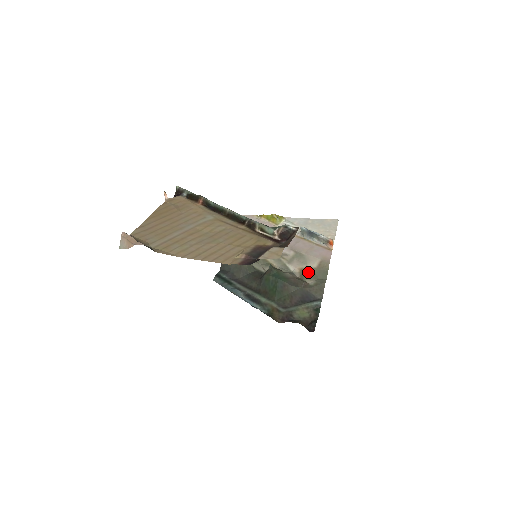
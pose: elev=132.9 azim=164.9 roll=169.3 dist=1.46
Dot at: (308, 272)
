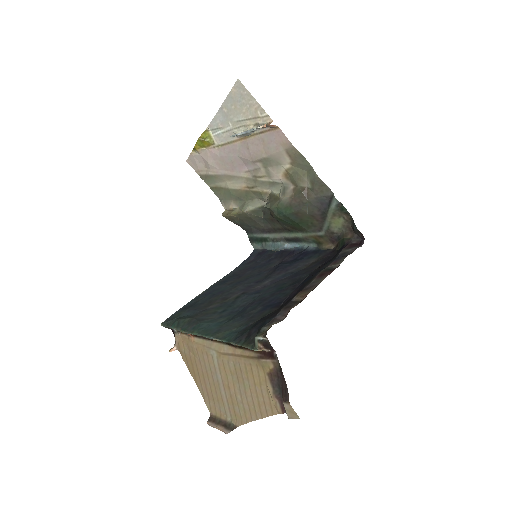
Dot at: (292, 174)
